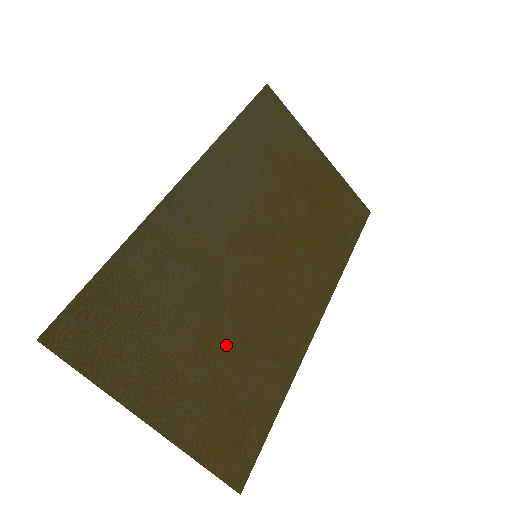
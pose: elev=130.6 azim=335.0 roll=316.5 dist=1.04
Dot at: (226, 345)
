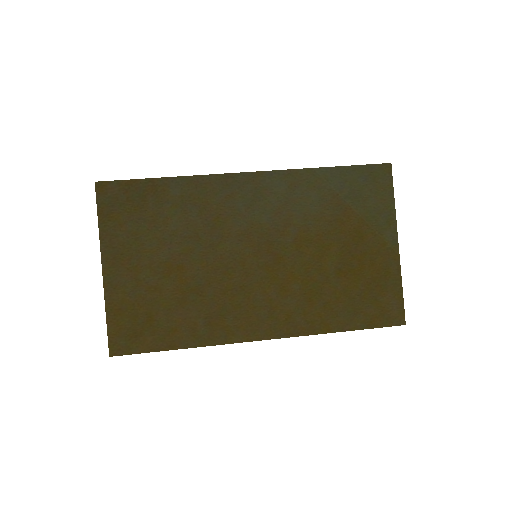
Dot at: (182, 280)
